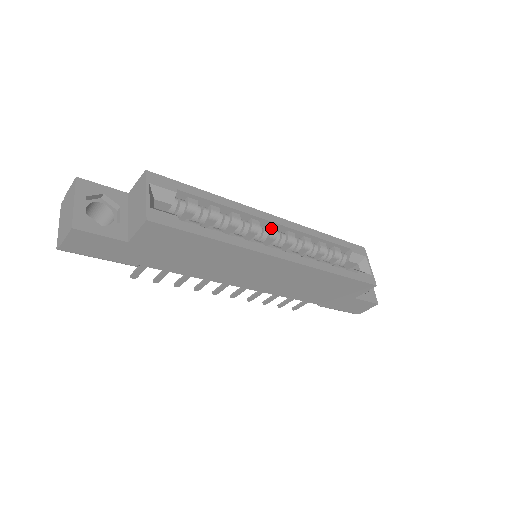
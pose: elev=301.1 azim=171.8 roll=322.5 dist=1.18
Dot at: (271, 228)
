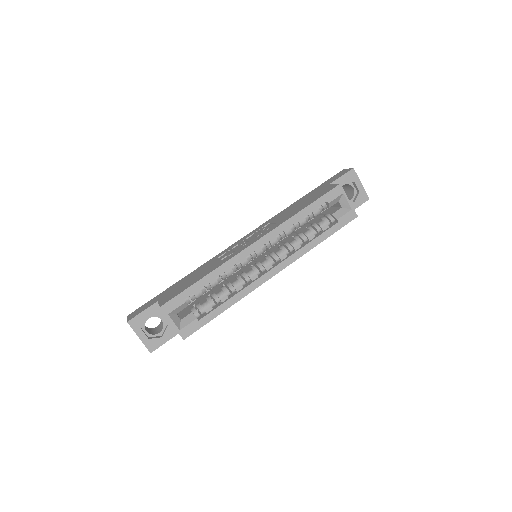
Dot at: (256, 253)
